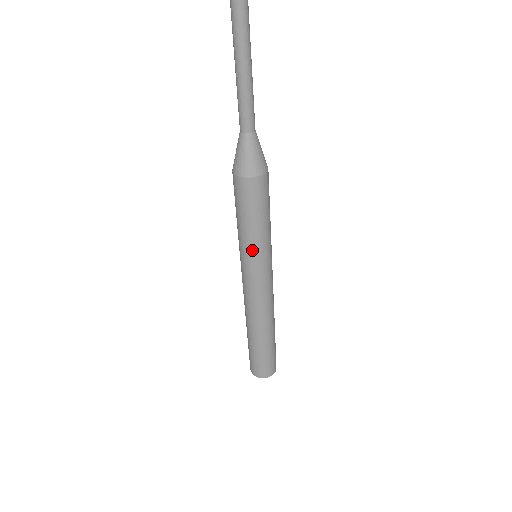
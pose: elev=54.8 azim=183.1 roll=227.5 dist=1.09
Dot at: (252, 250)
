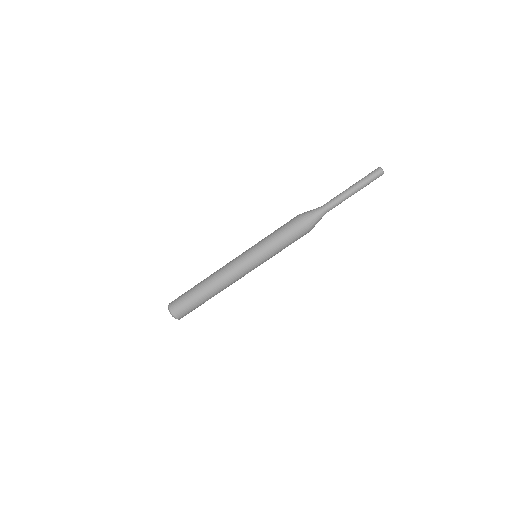
Dot at: (266, 254)
